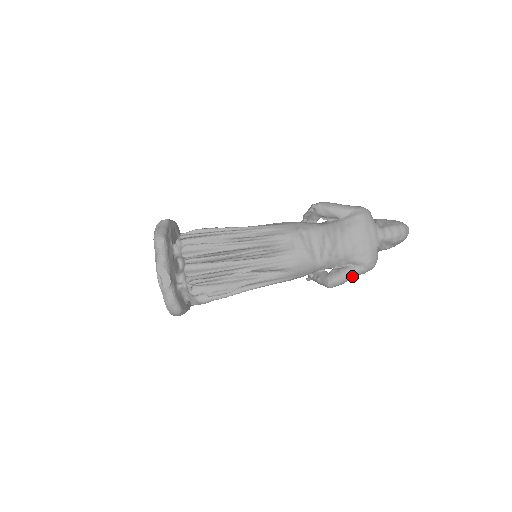
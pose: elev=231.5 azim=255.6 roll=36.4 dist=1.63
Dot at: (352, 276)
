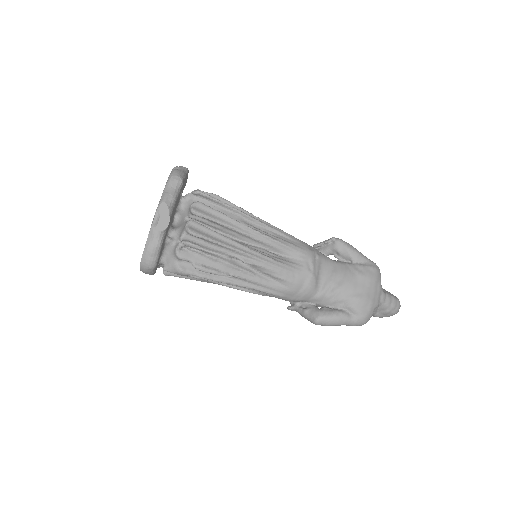
Dot at: (343, 322)
